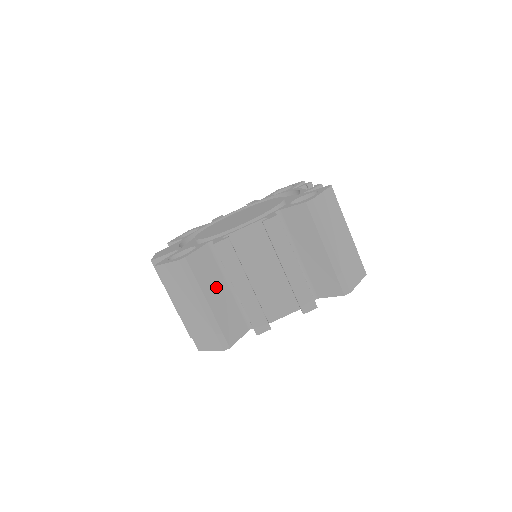
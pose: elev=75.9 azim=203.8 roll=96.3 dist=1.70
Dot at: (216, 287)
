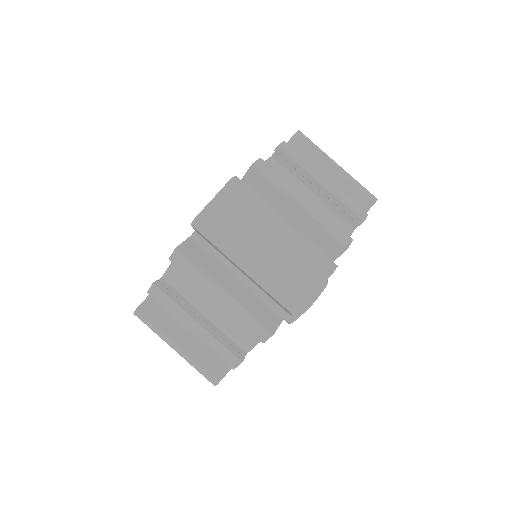
Dot at: (183, 325)
